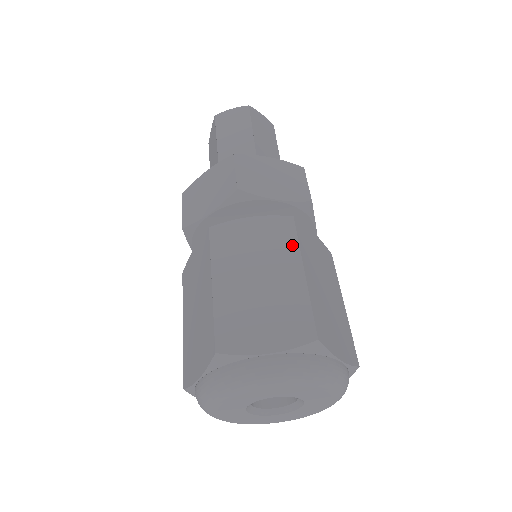
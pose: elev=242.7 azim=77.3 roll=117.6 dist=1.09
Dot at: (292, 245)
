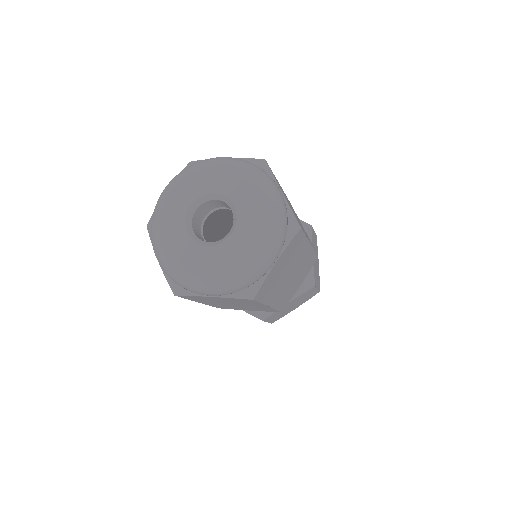
Dot at: occluded
